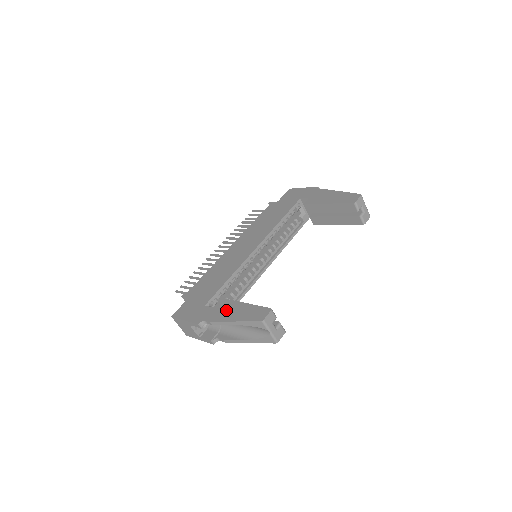
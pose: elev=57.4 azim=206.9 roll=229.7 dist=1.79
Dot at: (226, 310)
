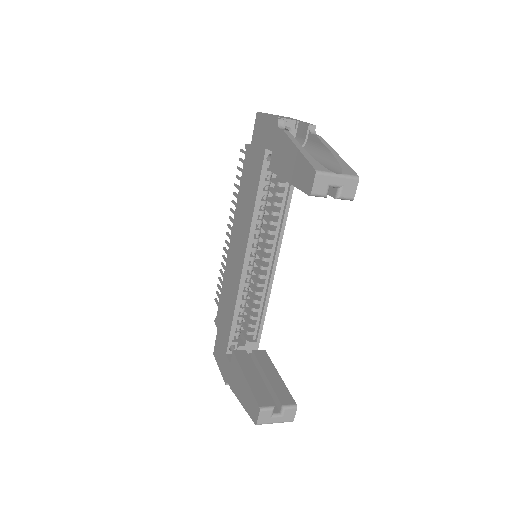
Dot at: (236, 378)
